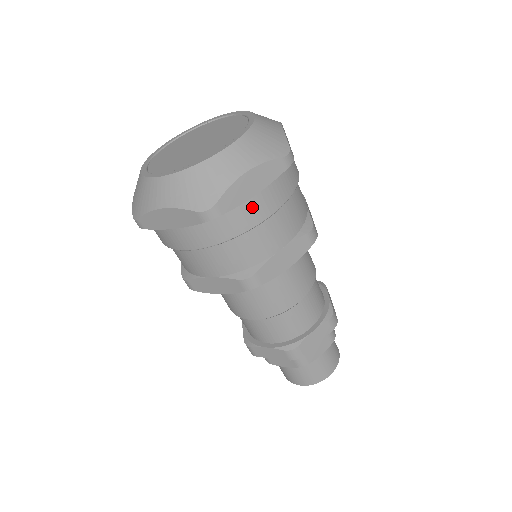
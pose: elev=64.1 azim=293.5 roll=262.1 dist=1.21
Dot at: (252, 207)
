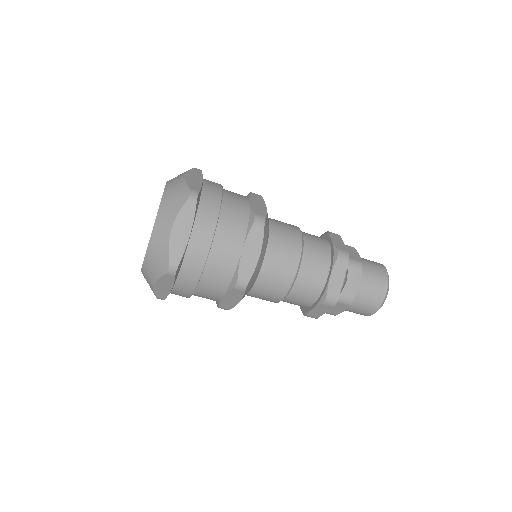
Dot at: (209, 188)
